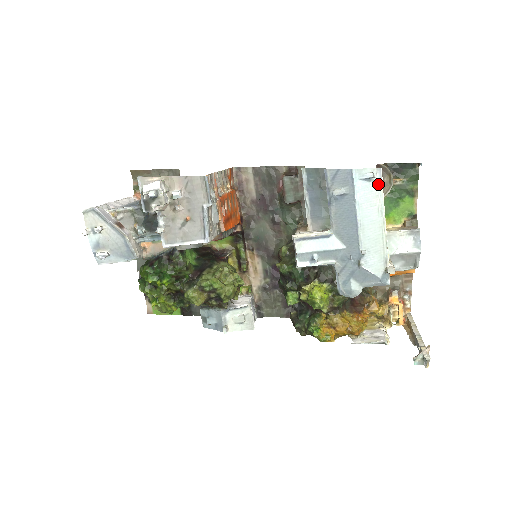
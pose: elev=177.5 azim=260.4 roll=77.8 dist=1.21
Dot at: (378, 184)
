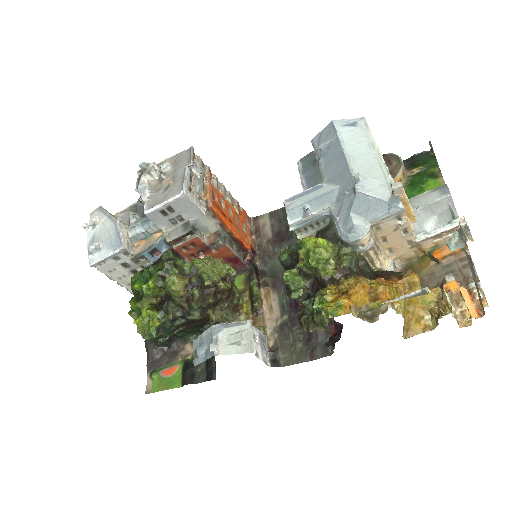
Dot at: (364, 128)
